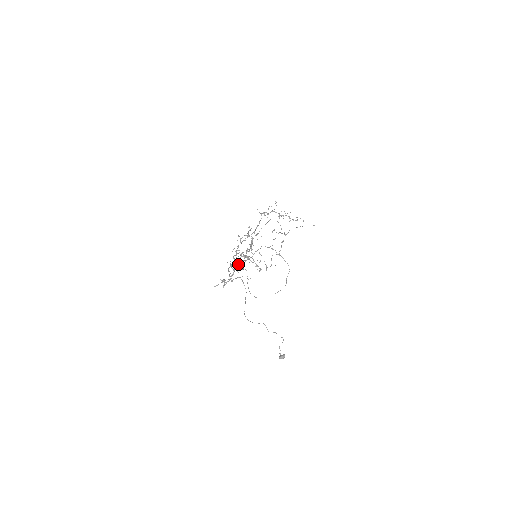
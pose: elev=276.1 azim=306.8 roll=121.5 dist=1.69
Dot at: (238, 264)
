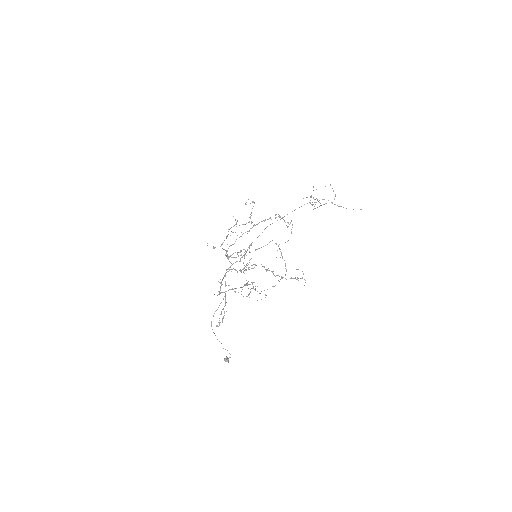
Dot at: (228, 271)
